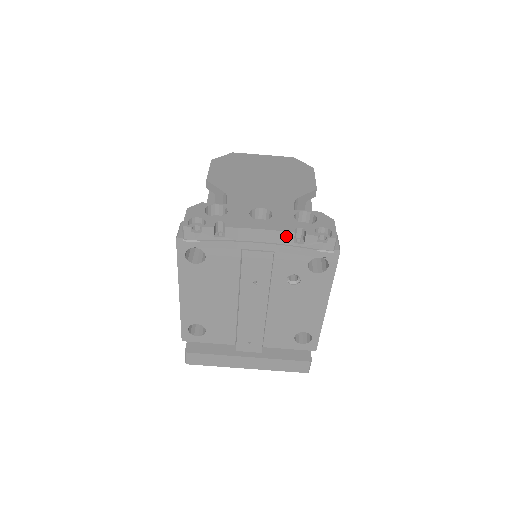
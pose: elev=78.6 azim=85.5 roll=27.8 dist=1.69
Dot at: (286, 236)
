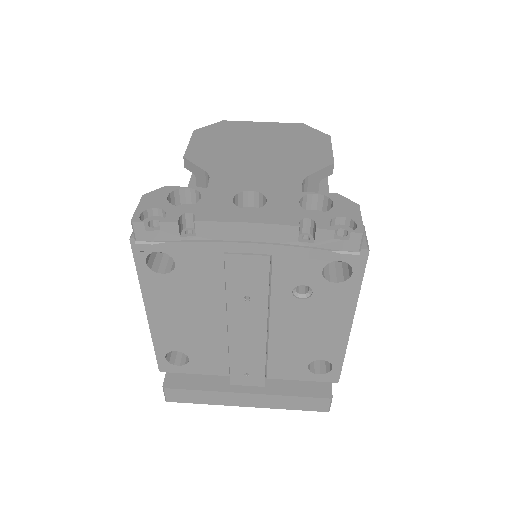
Dot at: (286, 232)
